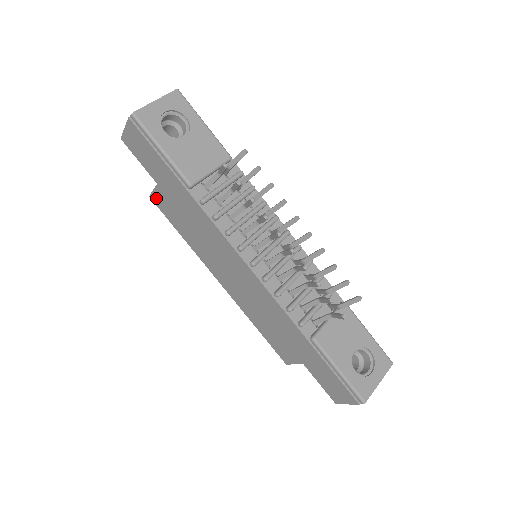
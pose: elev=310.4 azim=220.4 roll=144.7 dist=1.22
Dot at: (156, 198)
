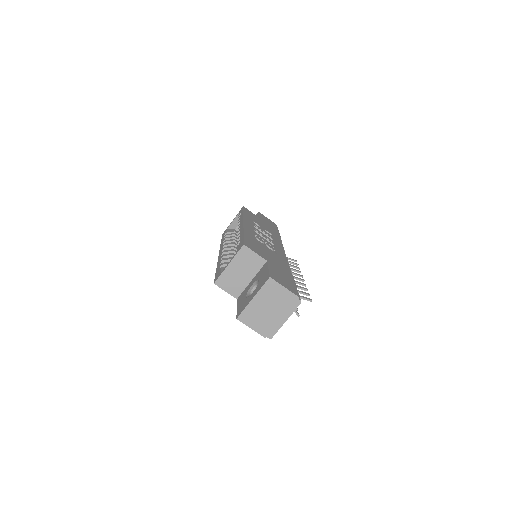
Dot at: (222, 287)
